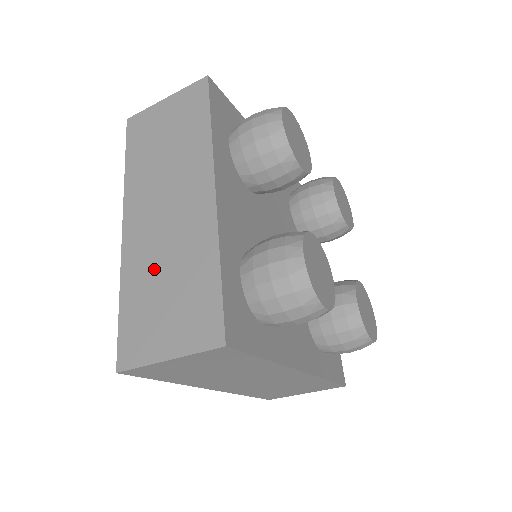
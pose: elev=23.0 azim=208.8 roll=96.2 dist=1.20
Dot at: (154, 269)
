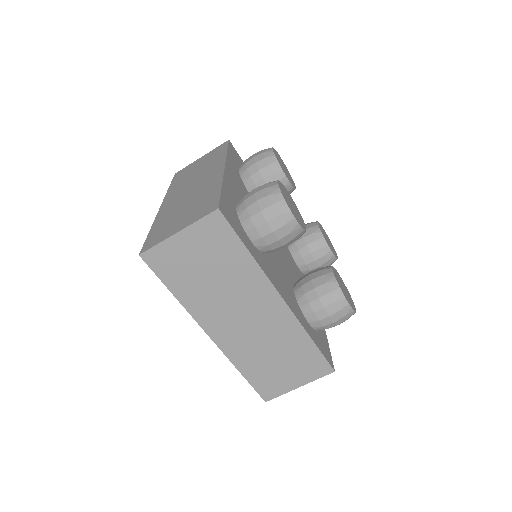
Dot at: (259, 352)
